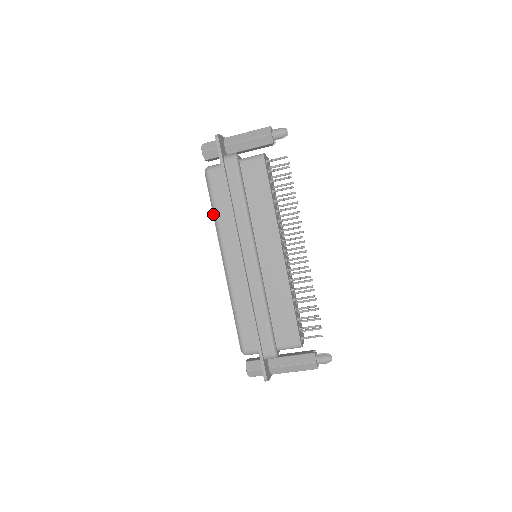
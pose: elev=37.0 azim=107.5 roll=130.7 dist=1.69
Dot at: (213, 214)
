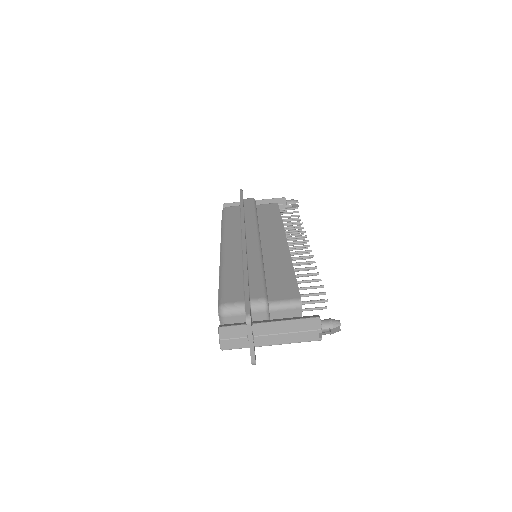
Dot at: (221, 226)
